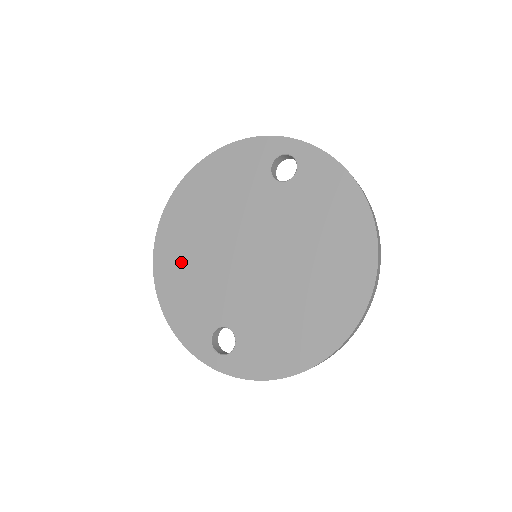
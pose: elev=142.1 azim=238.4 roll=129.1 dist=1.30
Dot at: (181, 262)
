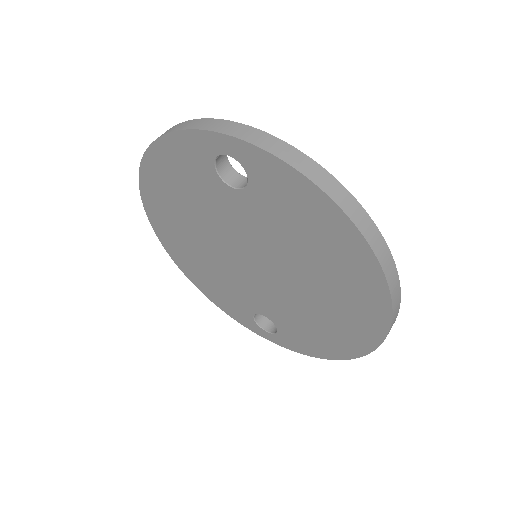
Dot at: (191, 258)
